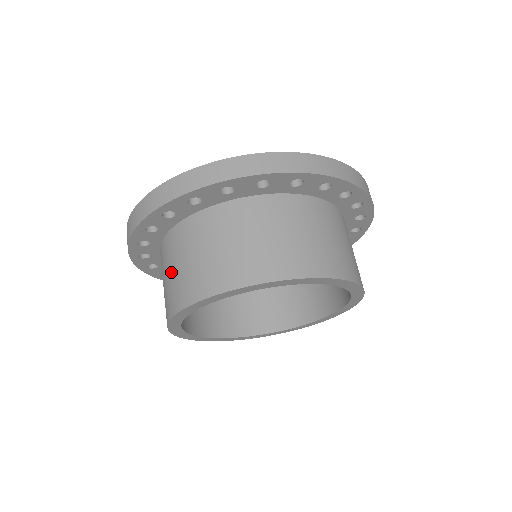
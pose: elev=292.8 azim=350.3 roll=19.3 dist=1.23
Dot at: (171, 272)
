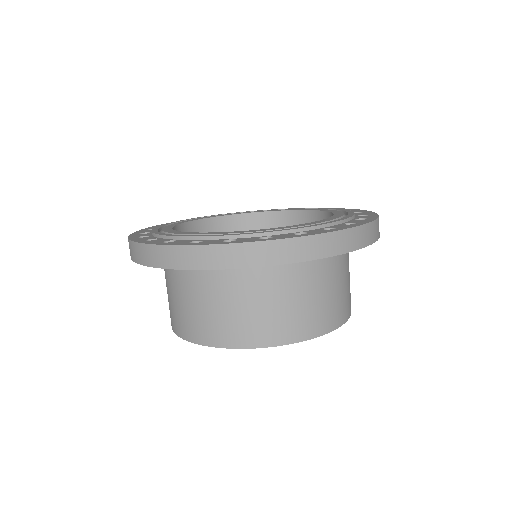
Dot at: (189, 303)
